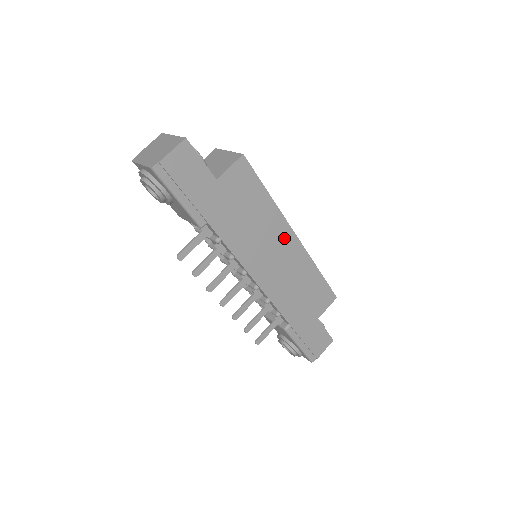
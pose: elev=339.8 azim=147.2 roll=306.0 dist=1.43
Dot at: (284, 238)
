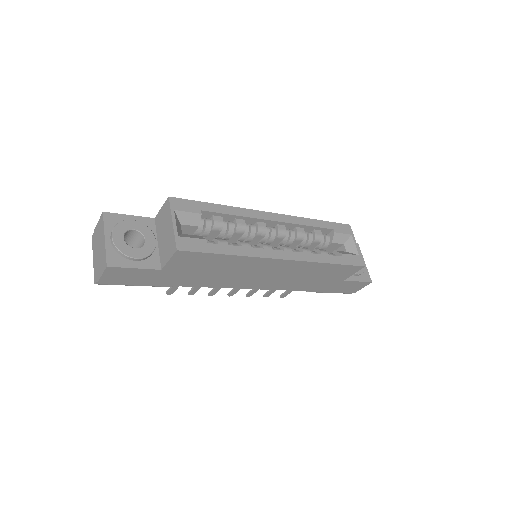
Dot at: (269, 265)
